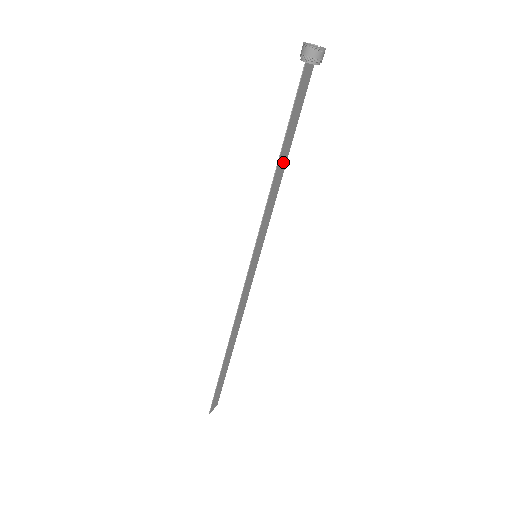
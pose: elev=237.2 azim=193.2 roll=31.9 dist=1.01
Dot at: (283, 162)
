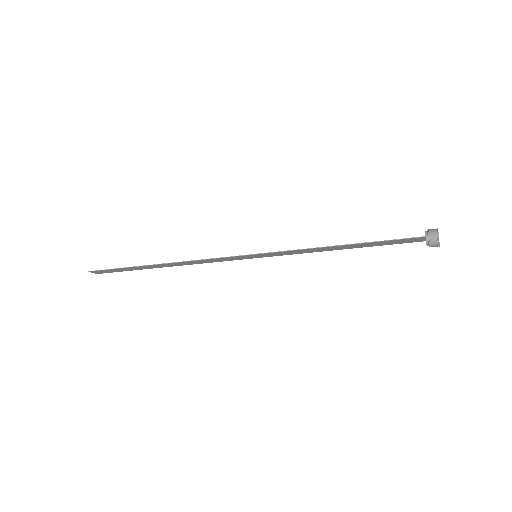
Dot at: (343, 247)
